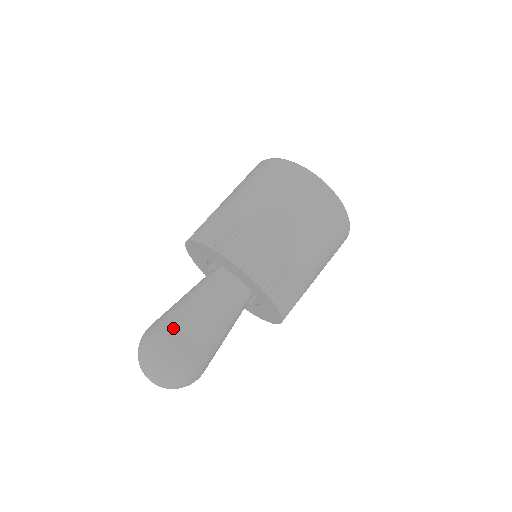
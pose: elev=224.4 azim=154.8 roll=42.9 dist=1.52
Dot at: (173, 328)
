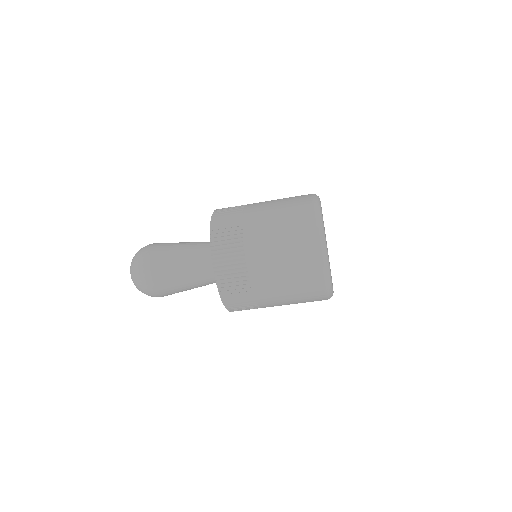
Dot at: (163, 243)
